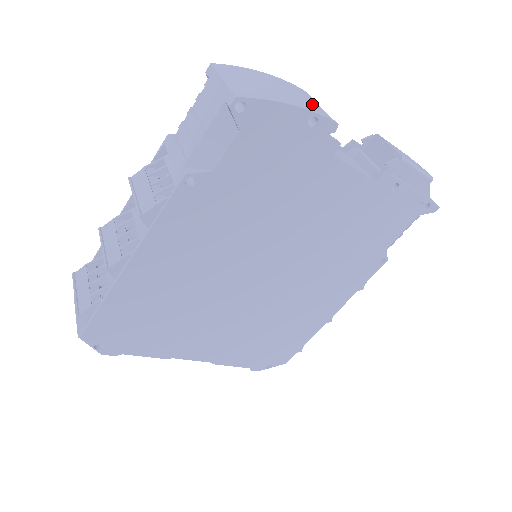
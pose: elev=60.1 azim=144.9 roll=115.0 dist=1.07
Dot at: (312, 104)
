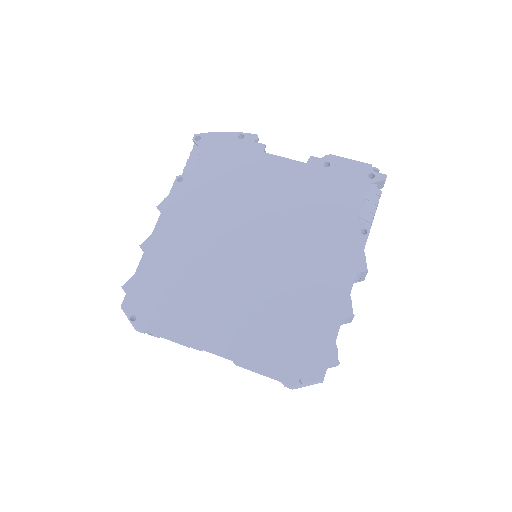
Dot at: occluded
